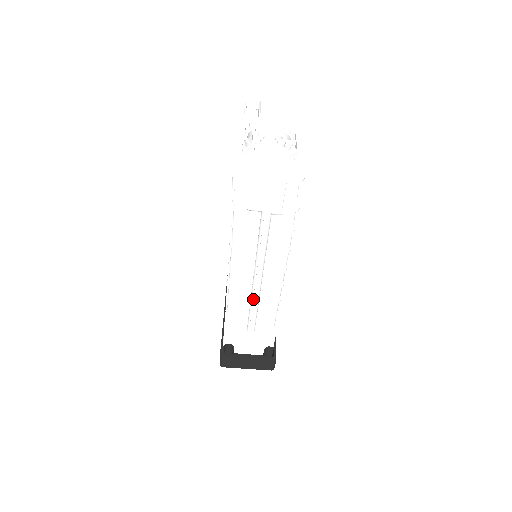
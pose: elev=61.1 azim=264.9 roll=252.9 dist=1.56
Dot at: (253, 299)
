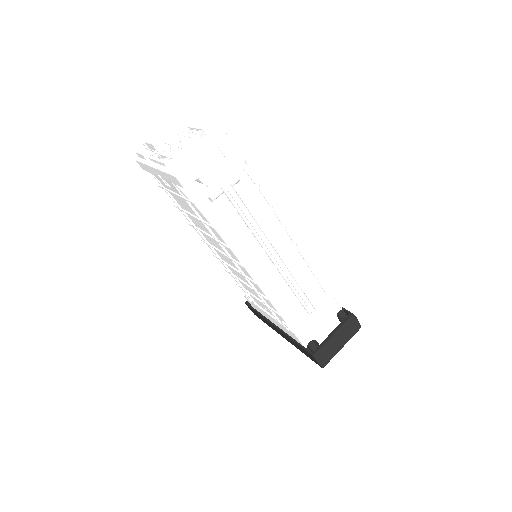
Dot at: (287, 278)
